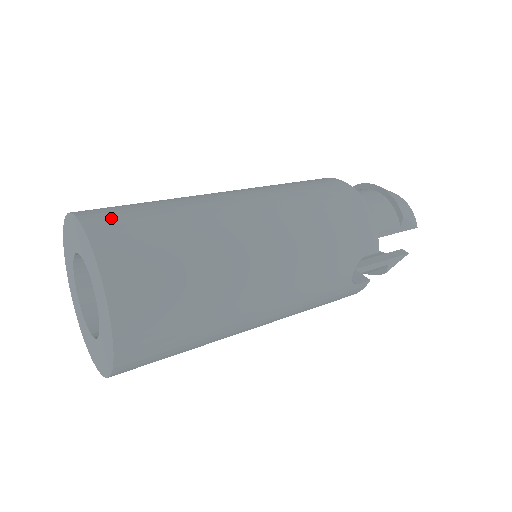
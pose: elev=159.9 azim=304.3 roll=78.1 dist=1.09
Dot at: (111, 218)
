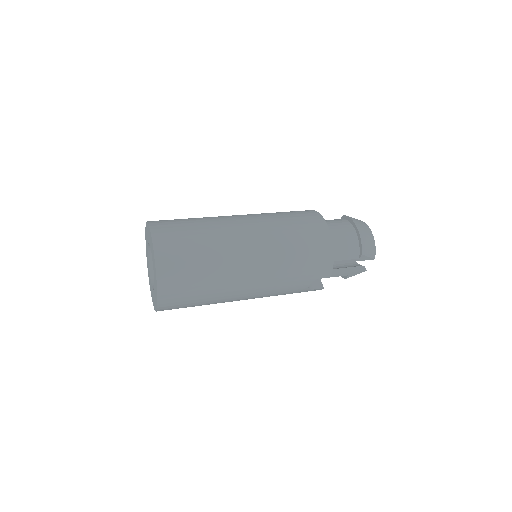
Dot at: (169, 239)
